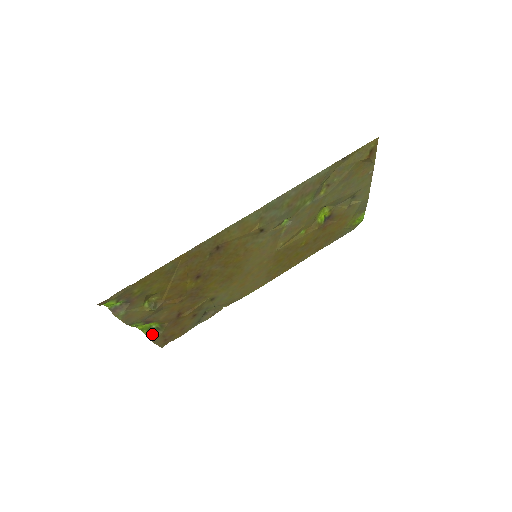
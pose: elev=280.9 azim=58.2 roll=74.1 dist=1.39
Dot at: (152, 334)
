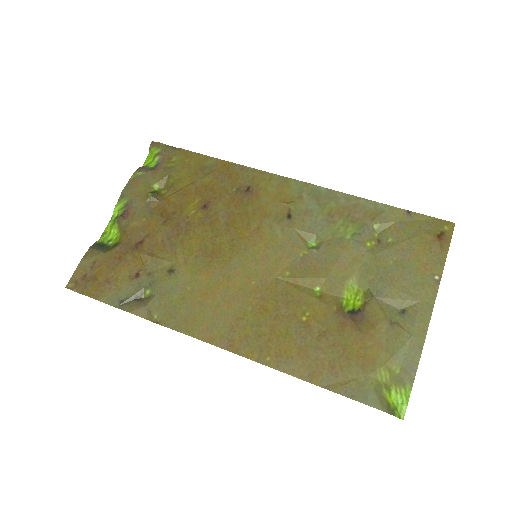
Dot at: (98, 248)
